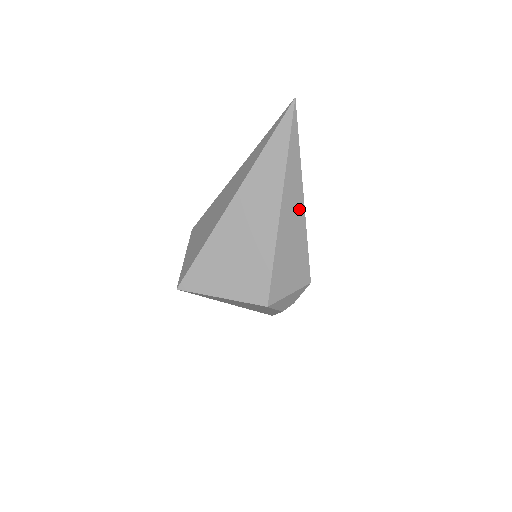
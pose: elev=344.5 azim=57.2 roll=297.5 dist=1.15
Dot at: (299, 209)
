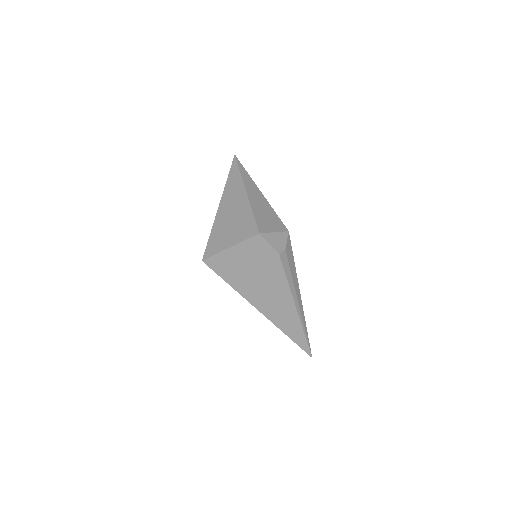
Dot at: (260, 195)
